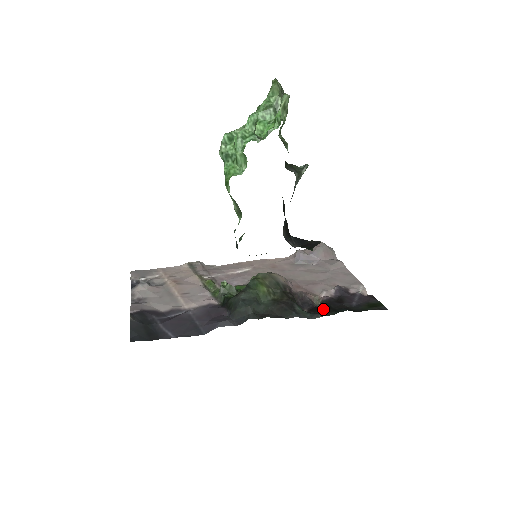
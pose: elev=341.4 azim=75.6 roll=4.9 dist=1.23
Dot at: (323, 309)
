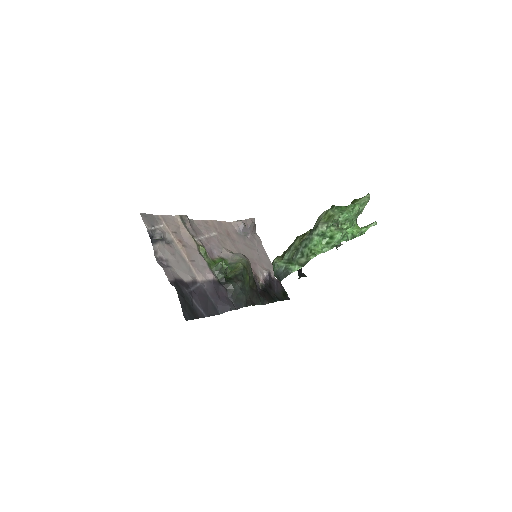
Dot at: (267, 296)
